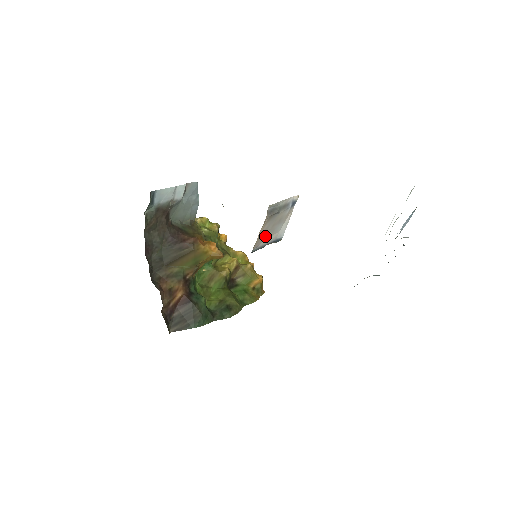
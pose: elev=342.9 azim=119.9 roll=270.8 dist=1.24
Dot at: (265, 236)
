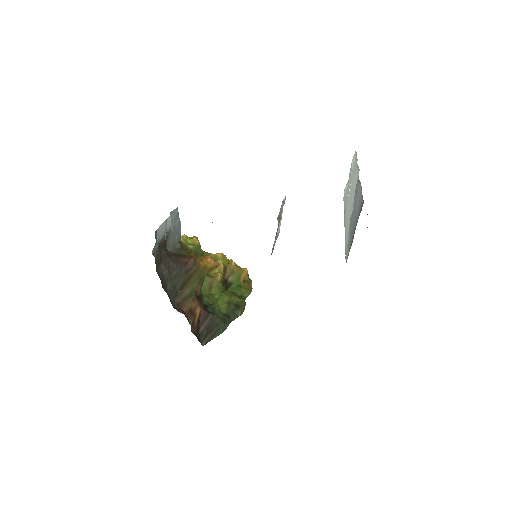
Dot at: occluded
